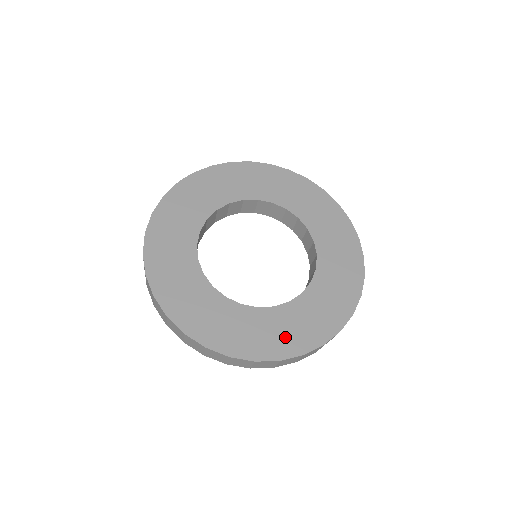
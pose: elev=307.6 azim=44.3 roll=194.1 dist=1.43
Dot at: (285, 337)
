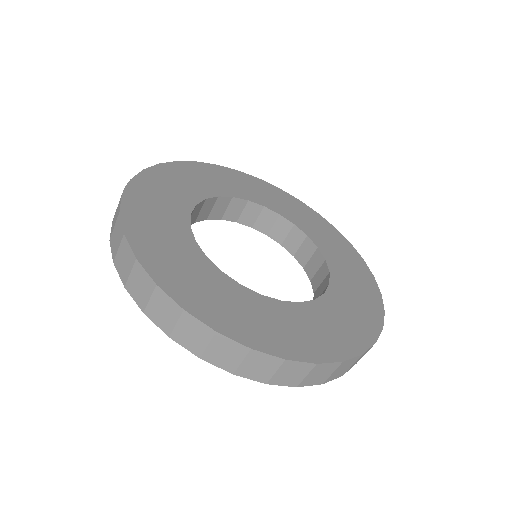
Dot at: (358, 318)
